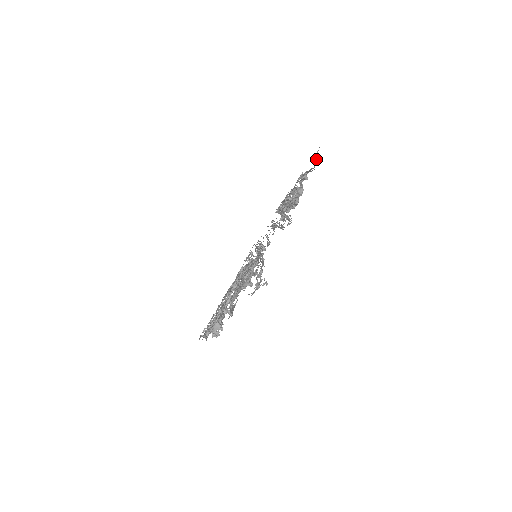
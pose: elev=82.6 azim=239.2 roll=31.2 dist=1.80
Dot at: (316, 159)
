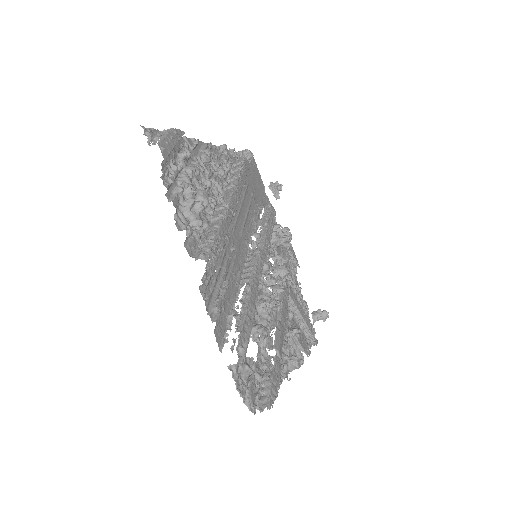
Dot at: (158, 137)
